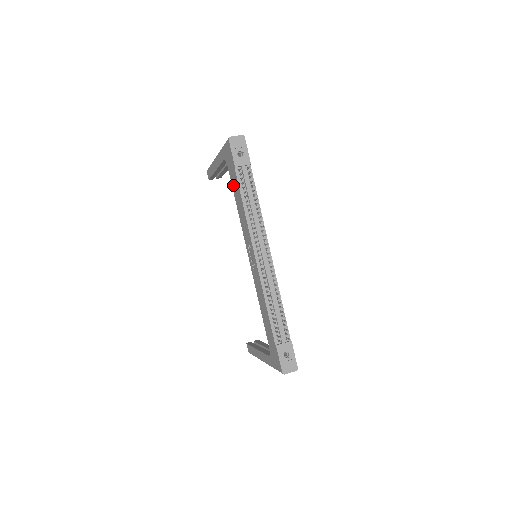
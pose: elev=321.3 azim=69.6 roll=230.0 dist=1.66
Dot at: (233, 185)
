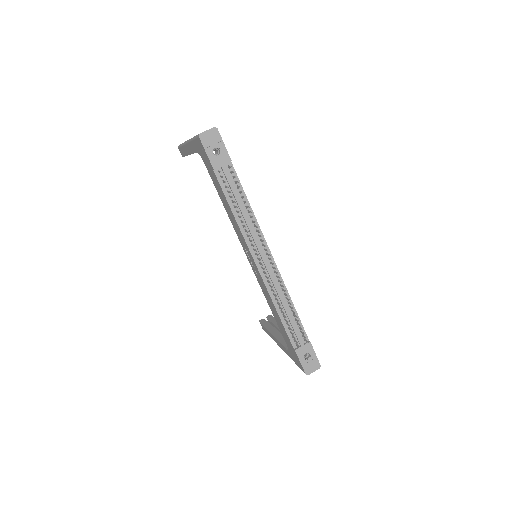
Dot at: (215, 185)
